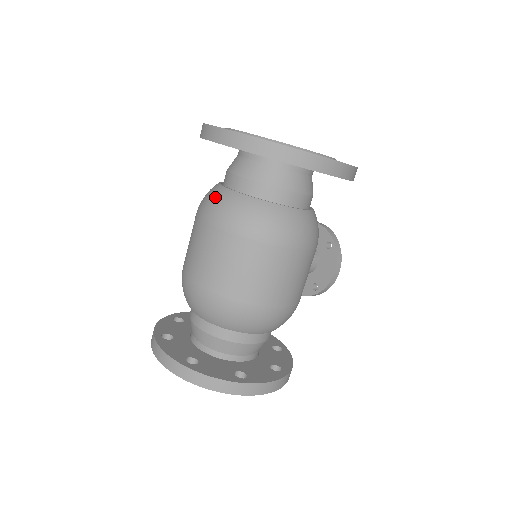
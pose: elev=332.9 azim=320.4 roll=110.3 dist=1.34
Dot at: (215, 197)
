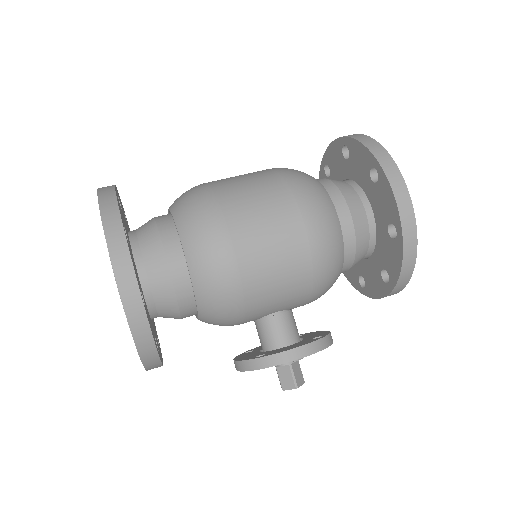
Dot at: occluded
